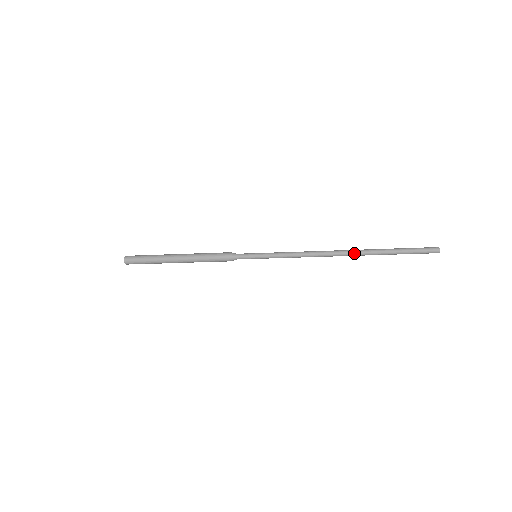
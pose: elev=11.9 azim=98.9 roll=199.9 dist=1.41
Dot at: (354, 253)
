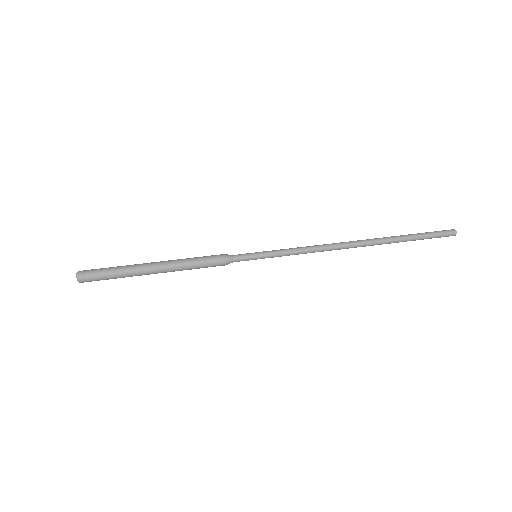
Dot at: (370, 245)
